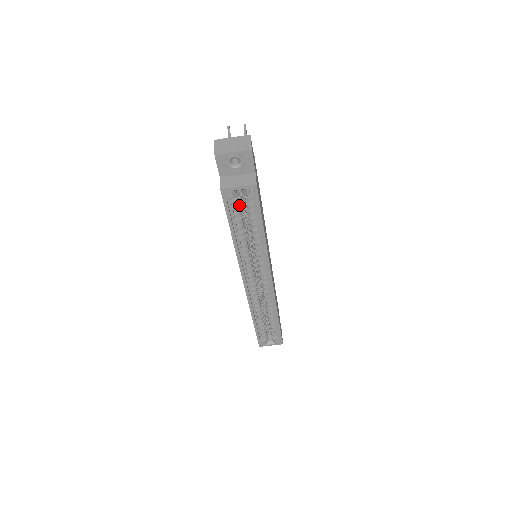
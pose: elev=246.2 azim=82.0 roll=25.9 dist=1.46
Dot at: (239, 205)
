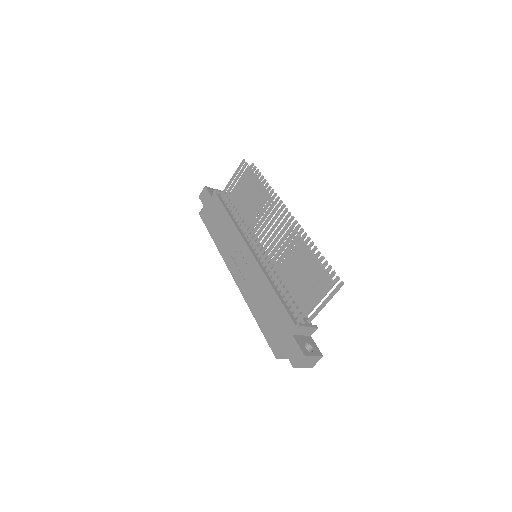
Dot at: occluded
